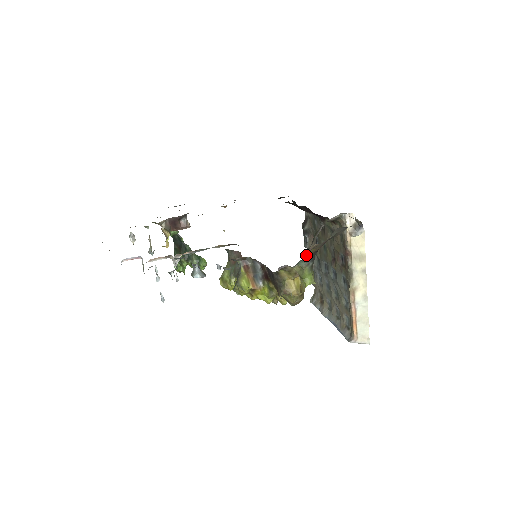
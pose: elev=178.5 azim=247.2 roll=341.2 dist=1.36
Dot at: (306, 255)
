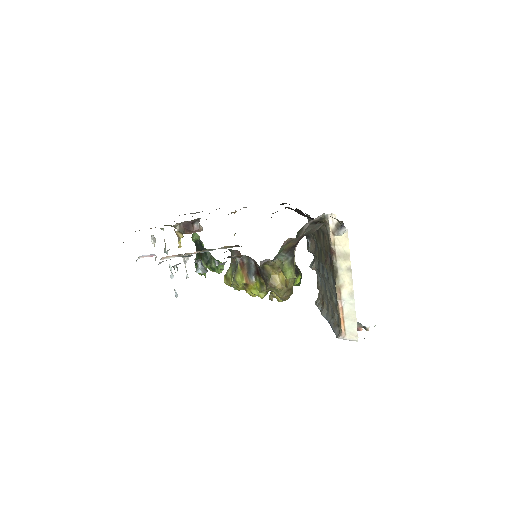
Dot at: (283, 249)
